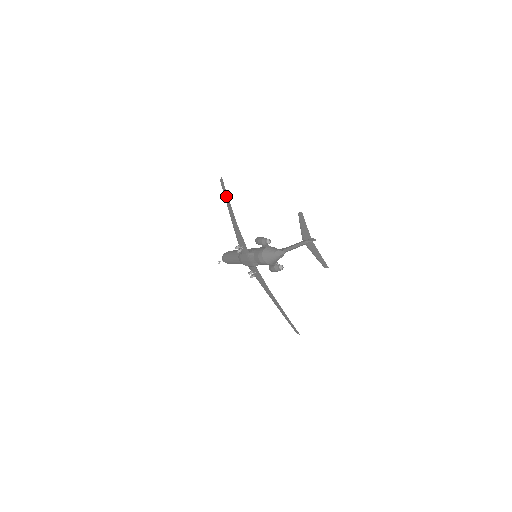
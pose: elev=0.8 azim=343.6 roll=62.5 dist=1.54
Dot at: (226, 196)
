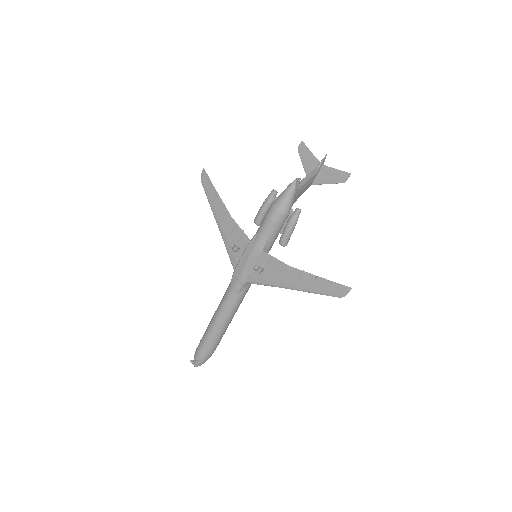
Dot at: (210, 189)
